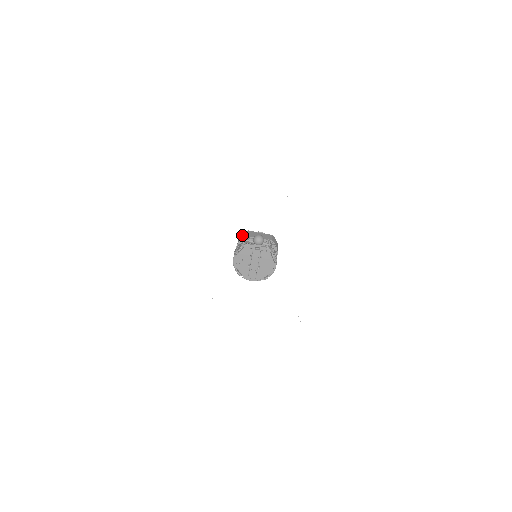
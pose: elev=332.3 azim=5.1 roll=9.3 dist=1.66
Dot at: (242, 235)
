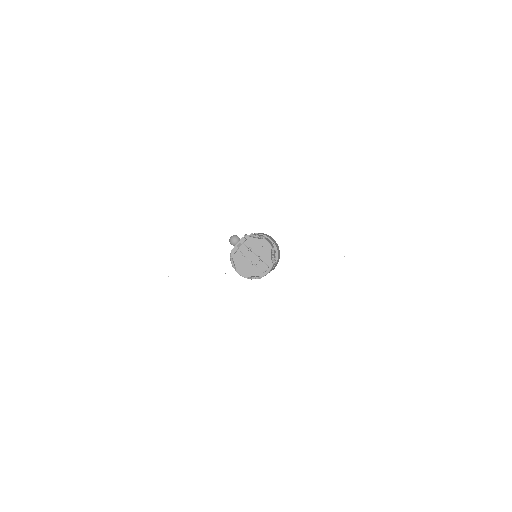
Dot at: occluded
